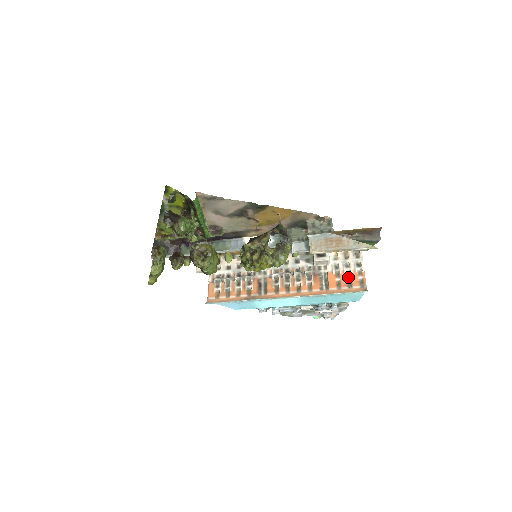
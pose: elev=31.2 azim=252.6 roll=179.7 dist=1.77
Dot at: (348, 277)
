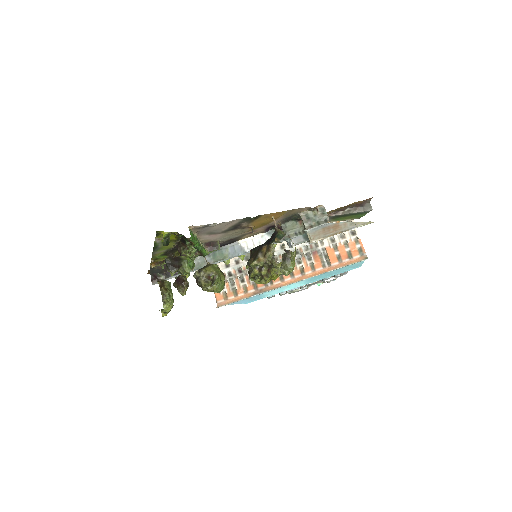
Dot at: (346, 248)
